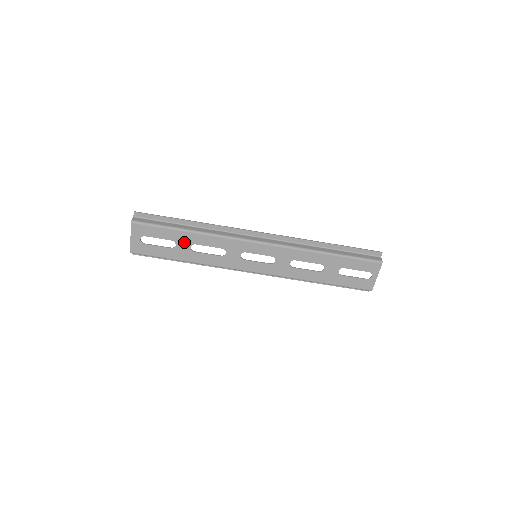
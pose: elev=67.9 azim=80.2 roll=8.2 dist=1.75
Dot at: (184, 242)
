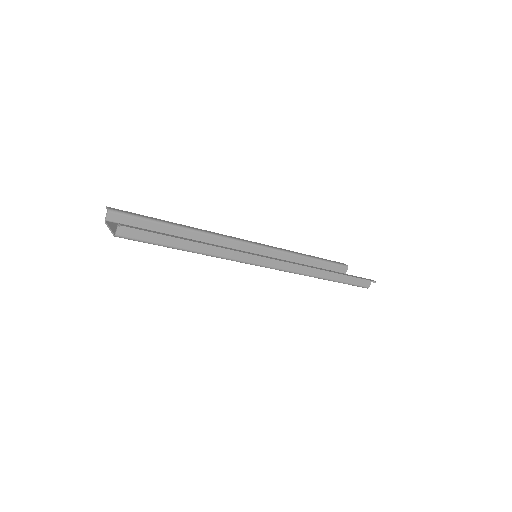
Dot at: occluded
